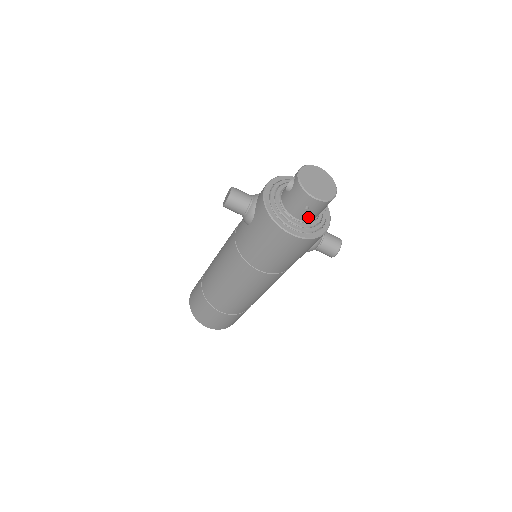
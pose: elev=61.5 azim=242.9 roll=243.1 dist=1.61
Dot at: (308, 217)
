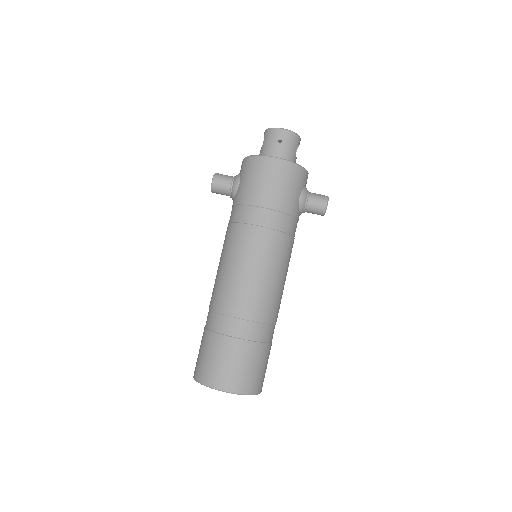
Dot at: (285, 154)
